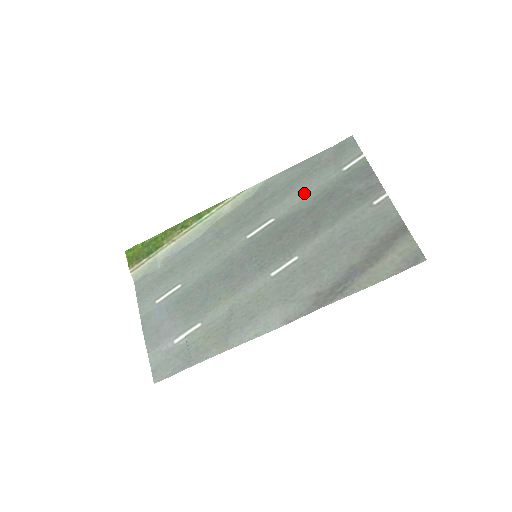
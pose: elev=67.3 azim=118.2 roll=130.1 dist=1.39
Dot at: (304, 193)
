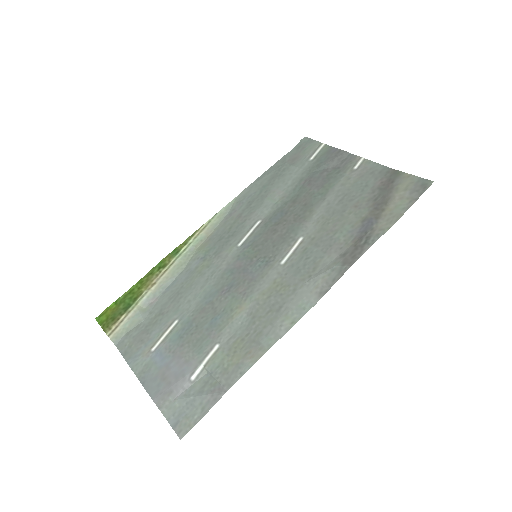
Dot at: (281, 190)
